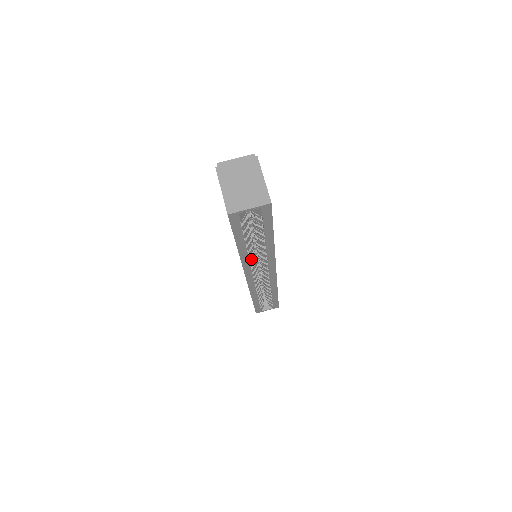
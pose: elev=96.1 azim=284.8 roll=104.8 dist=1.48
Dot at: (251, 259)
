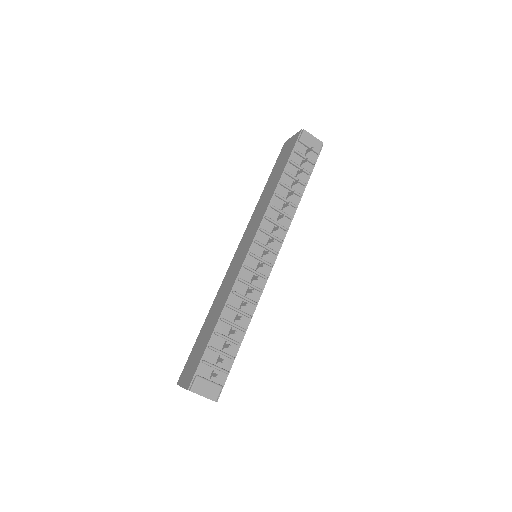
Dot at: occluded
